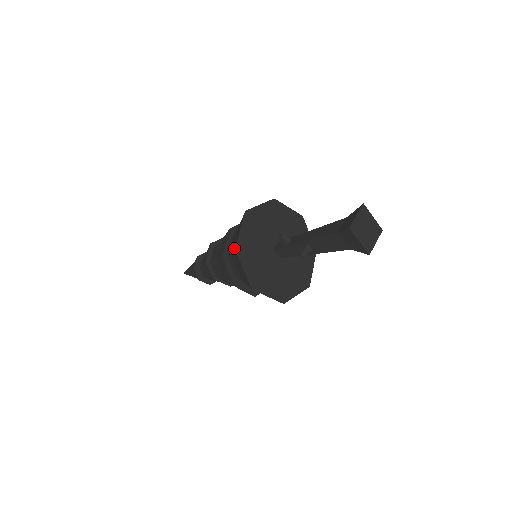
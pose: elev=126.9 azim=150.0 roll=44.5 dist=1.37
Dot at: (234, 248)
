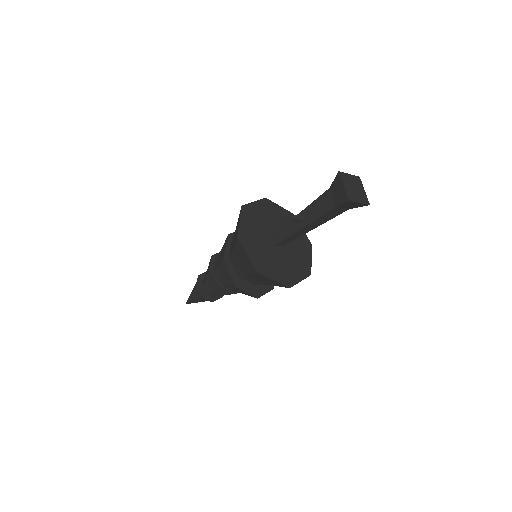
Dot at: occluded
